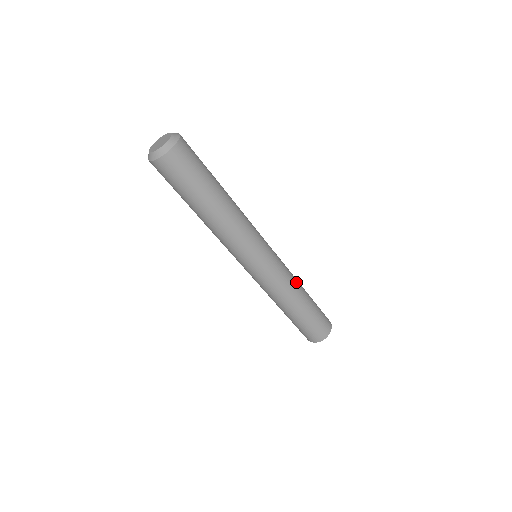
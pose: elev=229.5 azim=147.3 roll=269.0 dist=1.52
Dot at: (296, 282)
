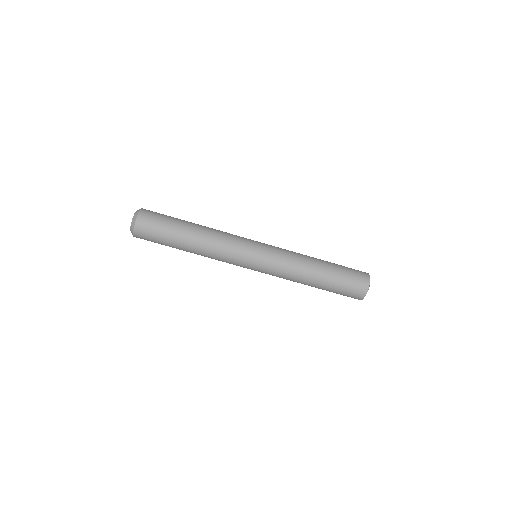
Dot at: occluded
